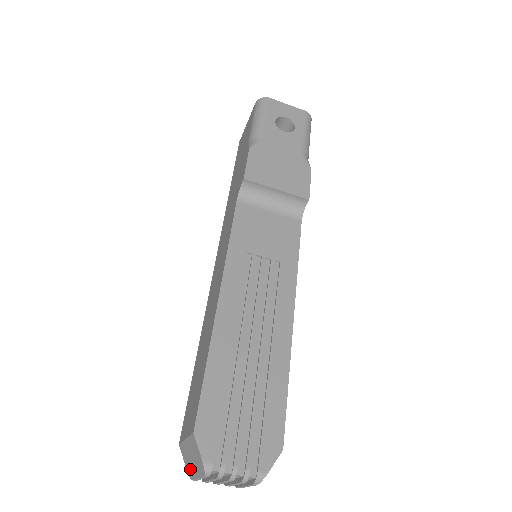
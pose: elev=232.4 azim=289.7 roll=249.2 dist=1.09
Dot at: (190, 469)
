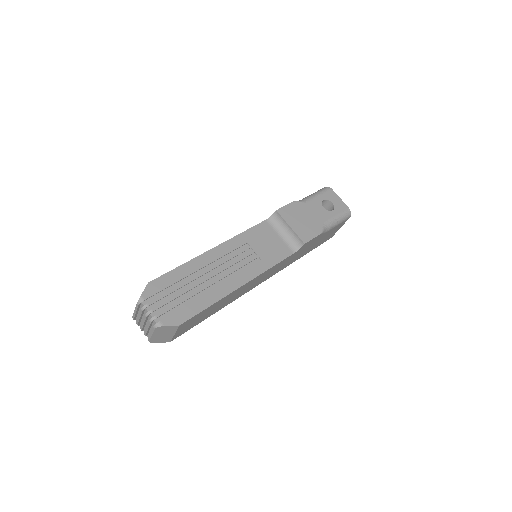
Dot at: occluded
